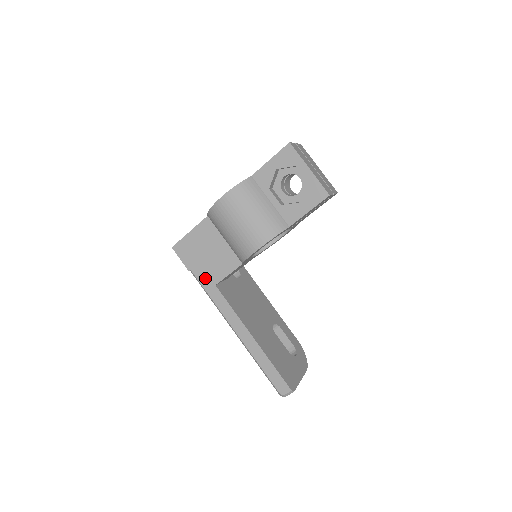
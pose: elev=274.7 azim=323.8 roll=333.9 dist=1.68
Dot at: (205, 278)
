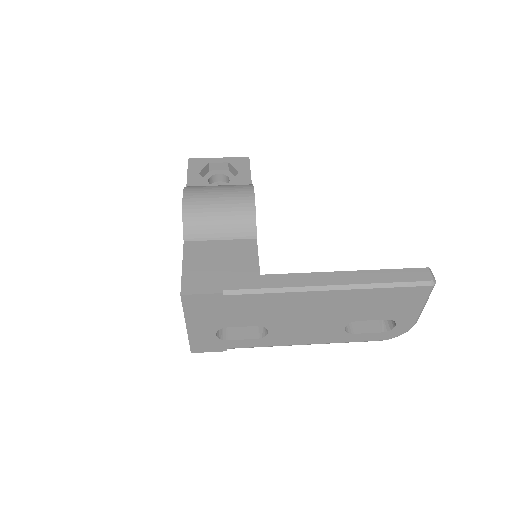
Dot at: (244, 280)
